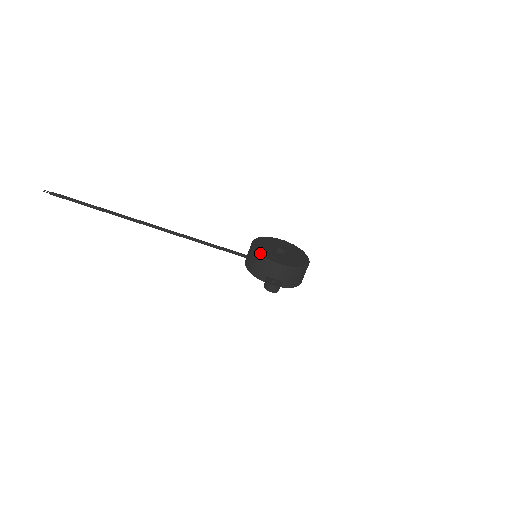
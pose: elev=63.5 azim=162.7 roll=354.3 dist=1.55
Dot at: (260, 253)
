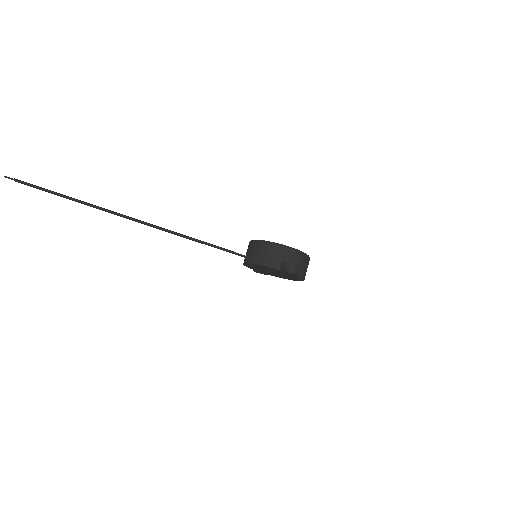
Dot at: occluded
